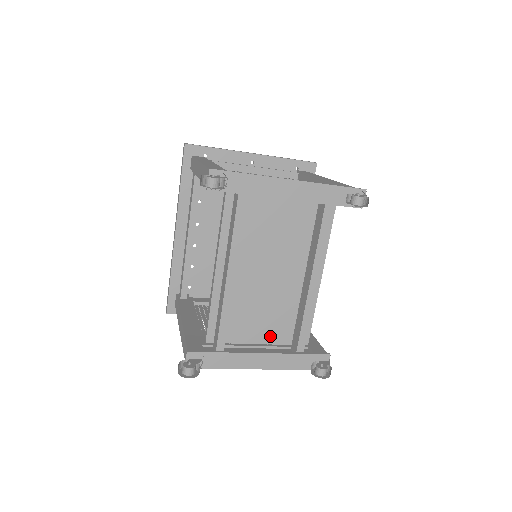
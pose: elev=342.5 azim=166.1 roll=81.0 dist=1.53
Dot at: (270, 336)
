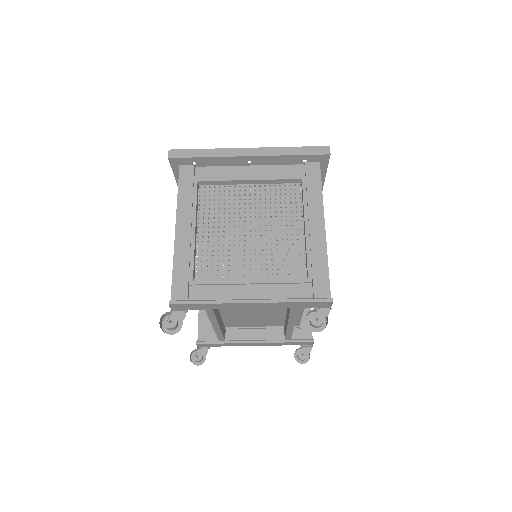
Dot at: (265, 324)
